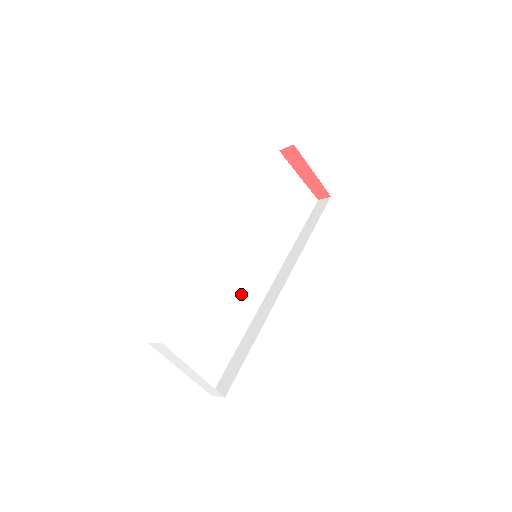
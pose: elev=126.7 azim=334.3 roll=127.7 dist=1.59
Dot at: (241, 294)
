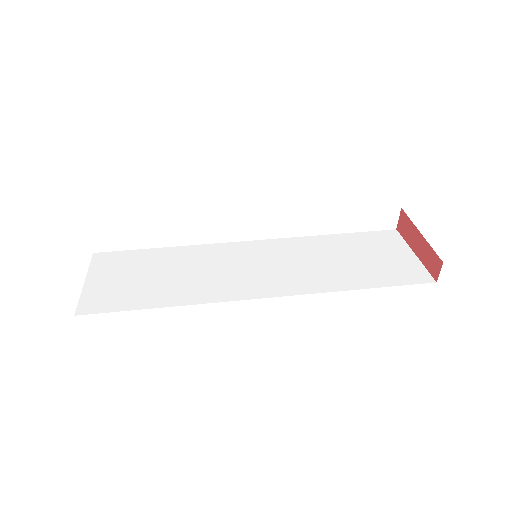
Dot at: (210, 281)
